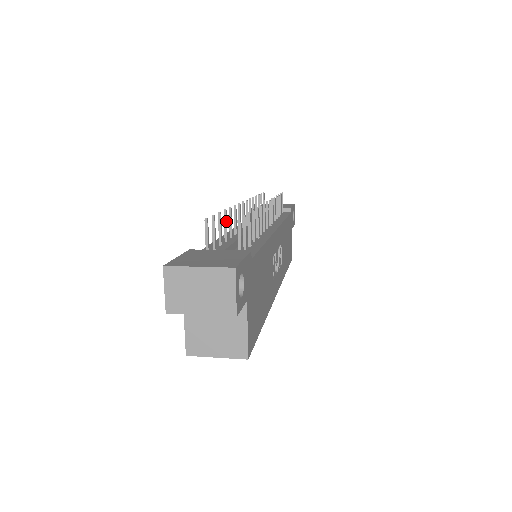
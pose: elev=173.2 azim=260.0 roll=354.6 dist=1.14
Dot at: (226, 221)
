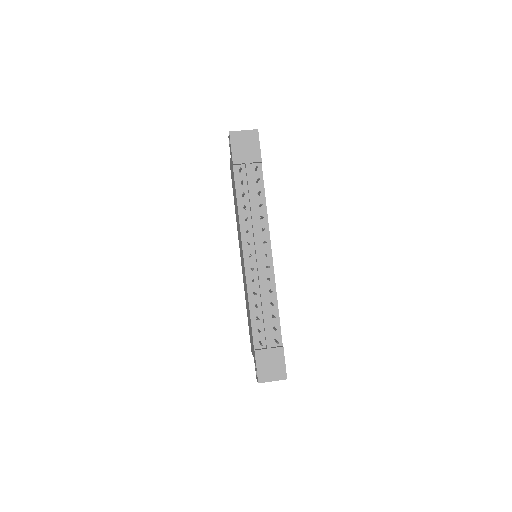
Dot at: occluded
